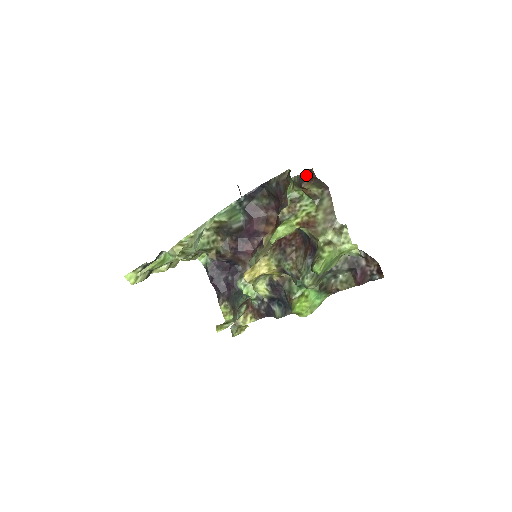
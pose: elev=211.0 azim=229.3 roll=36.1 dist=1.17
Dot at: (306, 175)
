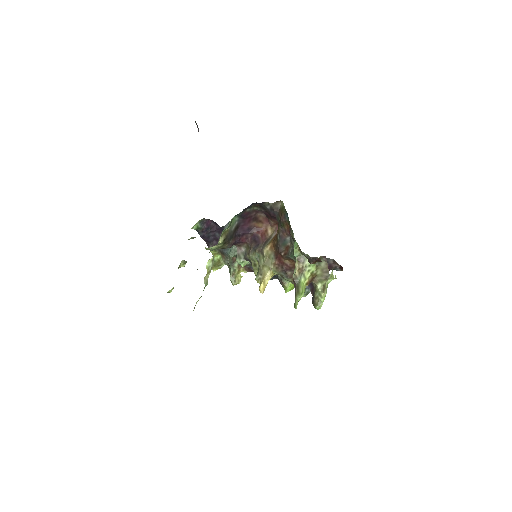
Dot at: (315, 259)
